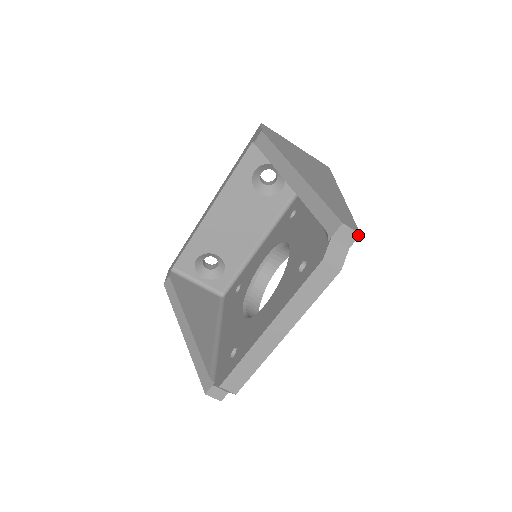
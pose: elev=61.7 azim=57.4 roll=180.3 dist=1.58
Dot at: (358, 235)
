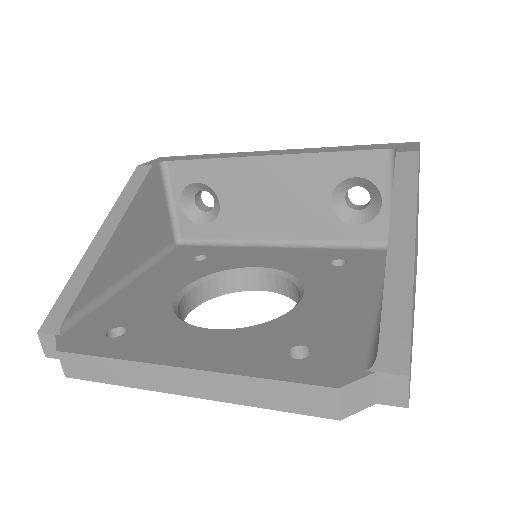
Dot at: (405, 405)
